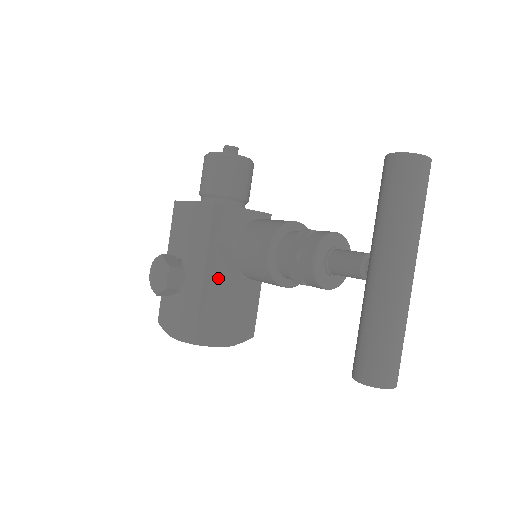
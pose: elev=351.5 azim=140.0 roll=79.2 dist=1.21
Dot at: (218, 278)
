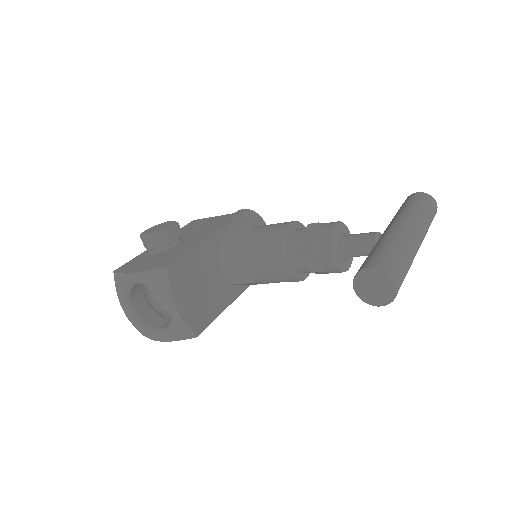
Dot at: (212, 254)
